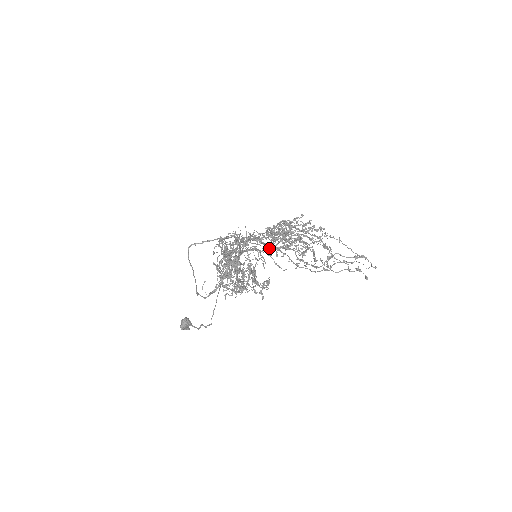
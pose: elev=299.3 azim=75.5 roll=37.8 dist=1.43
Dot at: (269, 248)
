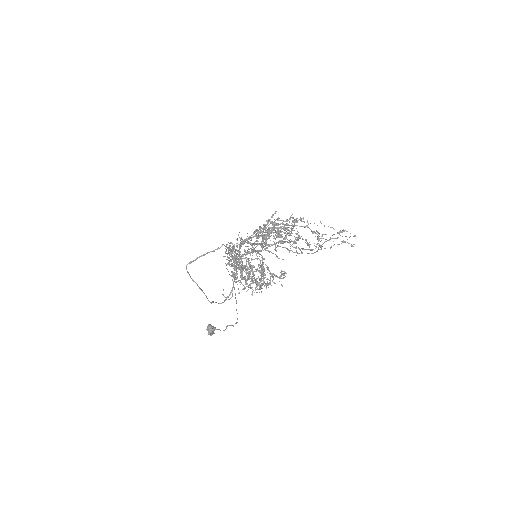
Dot at: occluded
